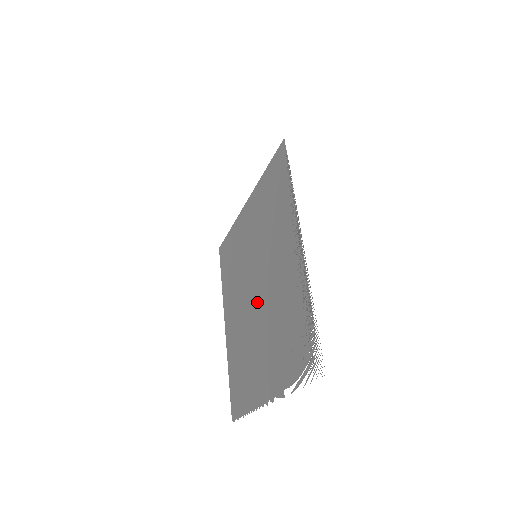
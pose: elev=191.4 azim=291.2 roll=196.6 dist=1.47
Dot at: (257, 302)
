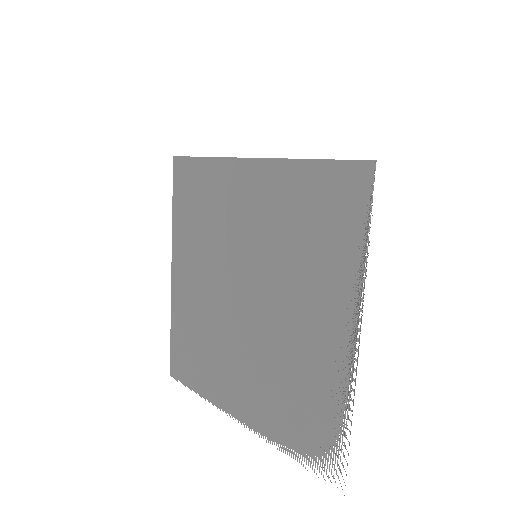
Dot at: (244, 312)
